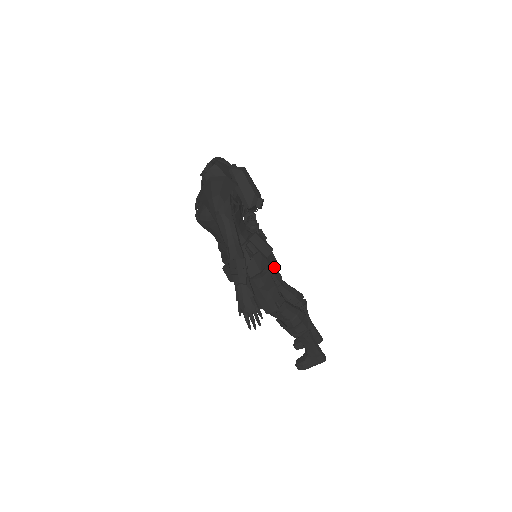
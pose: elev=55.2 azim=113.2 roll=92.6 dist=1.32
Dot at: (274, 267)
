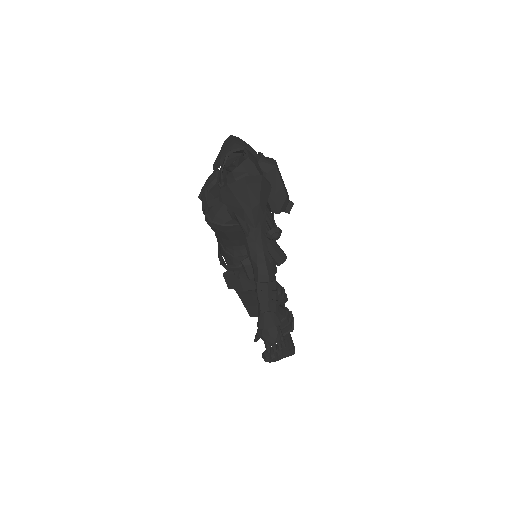
Dot at: occluded
